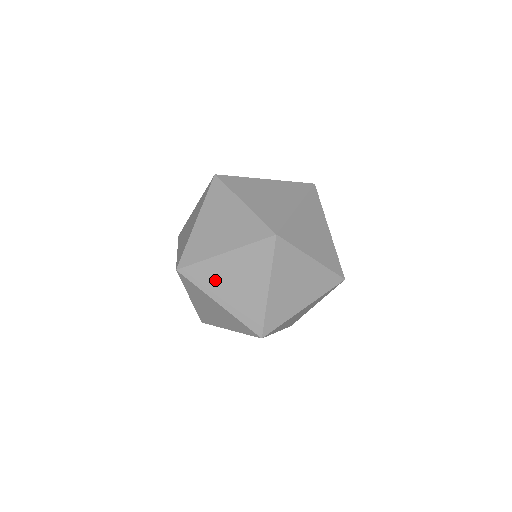
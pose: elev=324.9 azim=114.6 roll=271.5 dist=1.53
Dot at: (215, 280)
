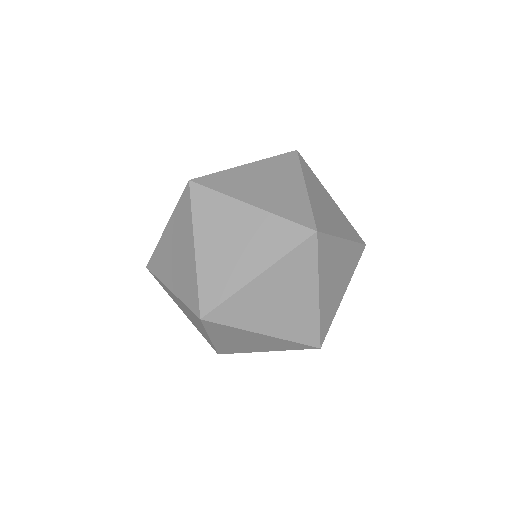
Dot at: occluded
